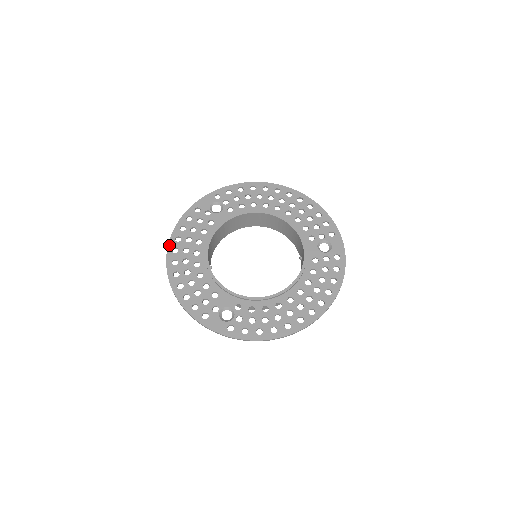
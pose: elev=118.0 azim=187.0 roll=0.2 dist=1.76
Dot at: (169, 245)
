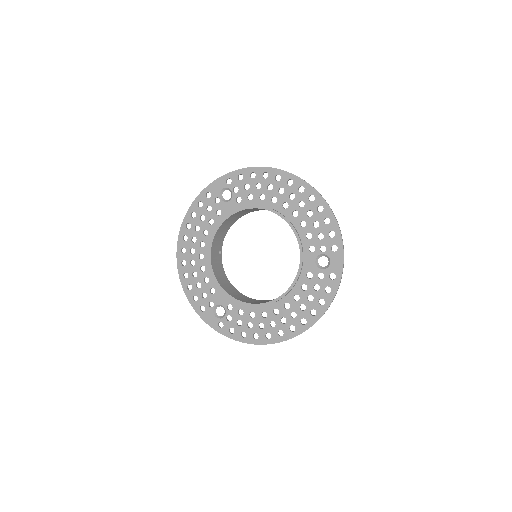
Dot at: (180, 231)
